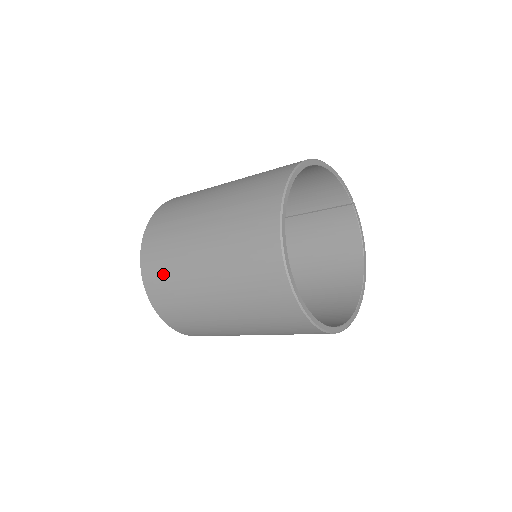
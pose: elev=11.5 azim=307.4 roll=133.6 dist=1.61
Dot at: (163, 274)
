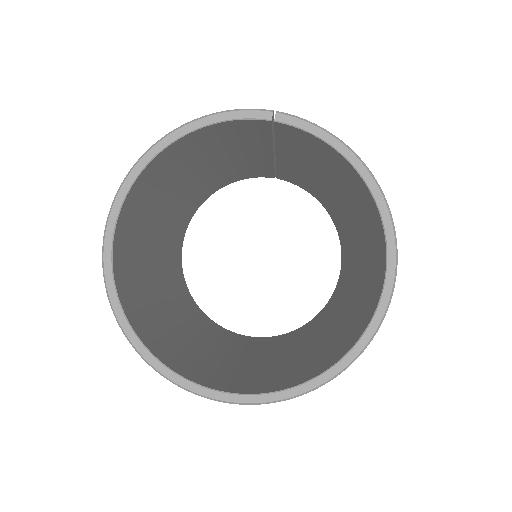
Dot at: occluded
